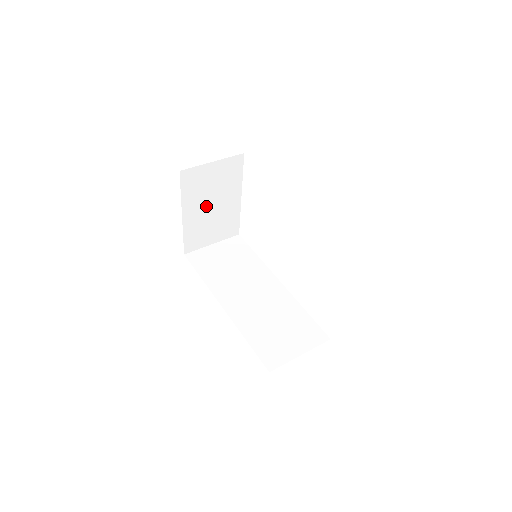
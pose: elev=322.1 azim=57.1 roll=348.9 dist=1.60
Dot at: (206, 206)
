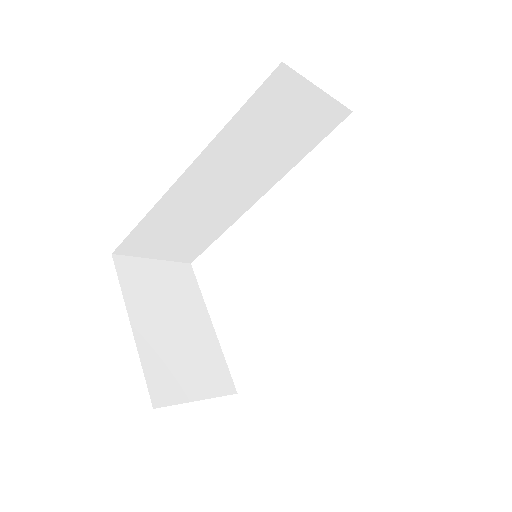
Dot at: (165, 321)
